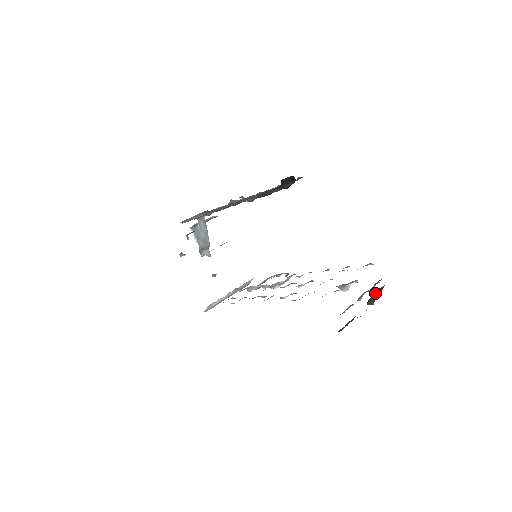
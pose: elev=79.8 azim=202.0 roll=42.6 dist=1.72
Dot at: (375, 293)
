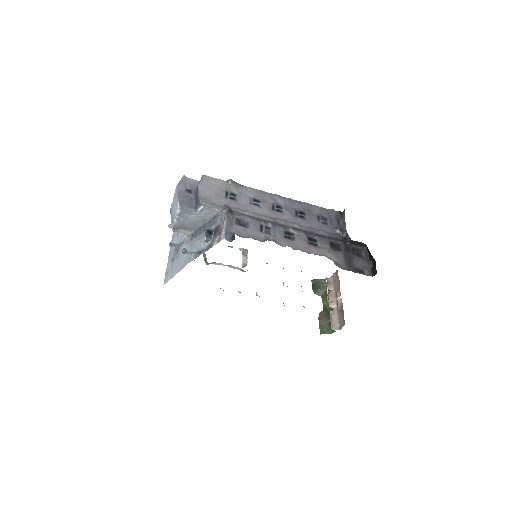
Dot at: (318, 284)
